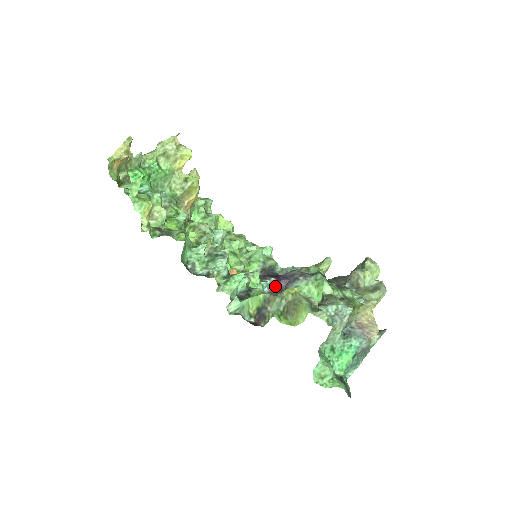
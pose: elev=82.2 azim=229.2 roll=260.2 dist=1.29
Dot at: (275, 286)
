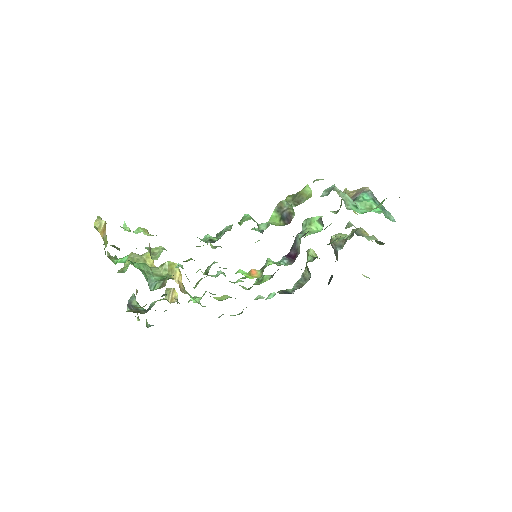
Dot at: (290, 258)
